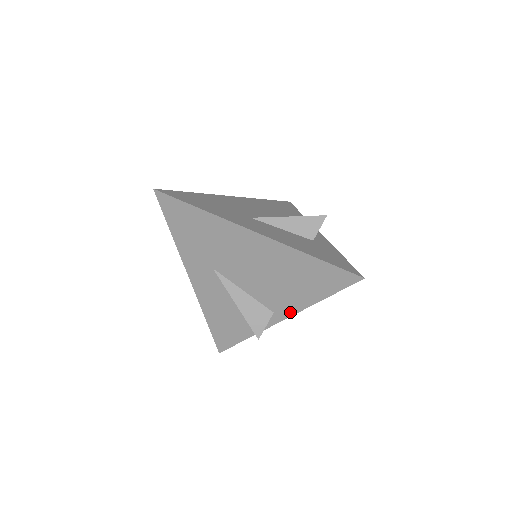
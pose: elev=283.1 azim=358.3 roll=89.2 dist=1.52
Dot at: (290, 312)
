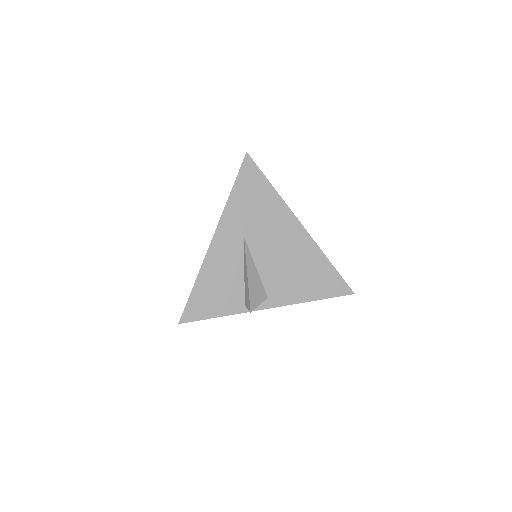
Dot at: (282, 302)
